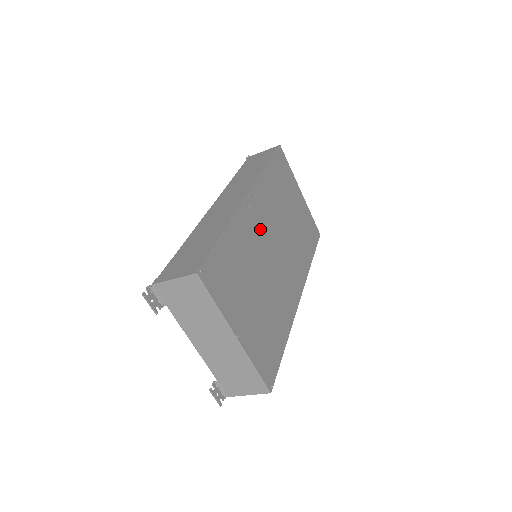
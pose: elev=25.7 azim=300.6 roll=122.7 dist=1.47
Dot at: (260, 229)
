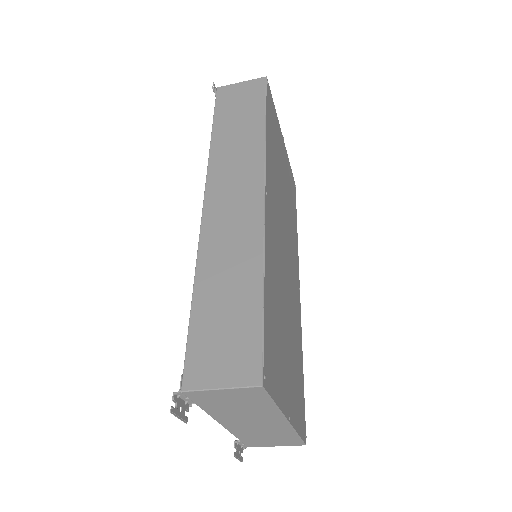
Dot at: (276, 236)
